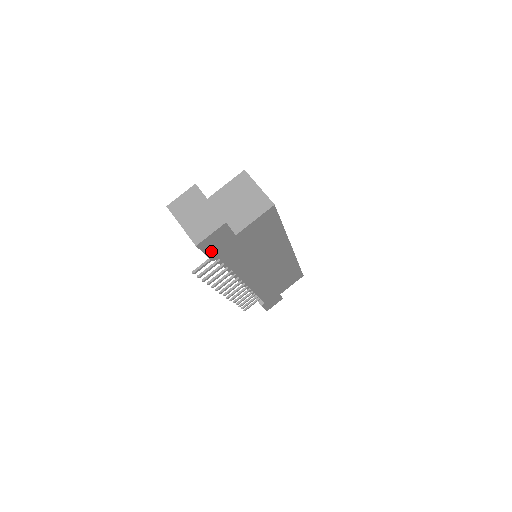
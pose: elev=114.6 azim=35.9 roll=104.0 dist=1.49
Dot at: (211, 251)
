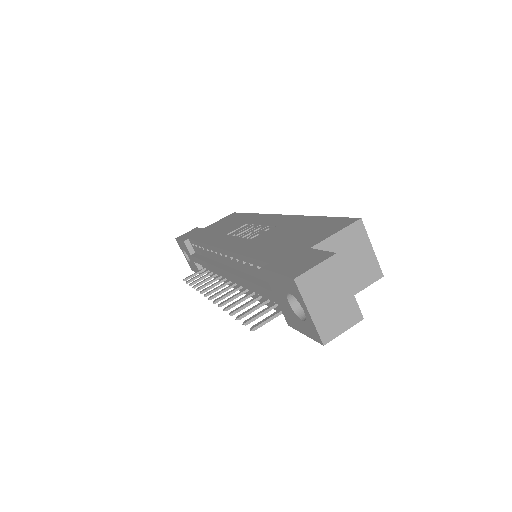
Dot at: occluded
